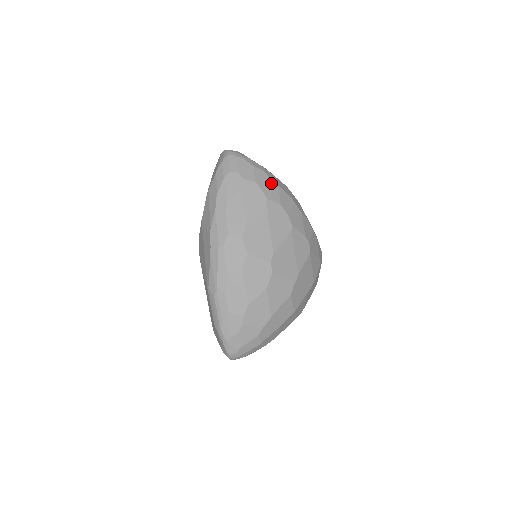
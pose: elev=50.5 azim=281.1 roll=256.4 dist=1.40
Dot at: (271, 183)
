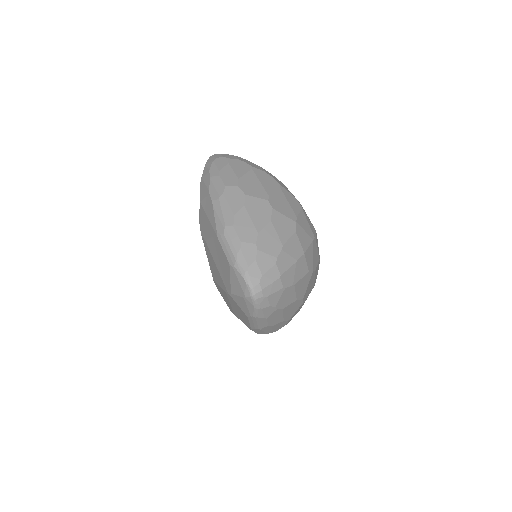
Dot at: (252, 163)
